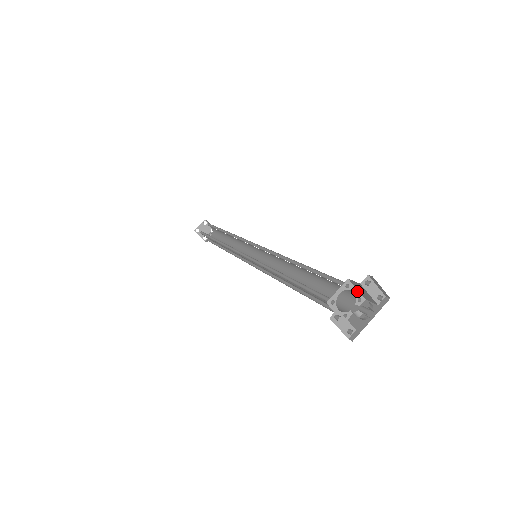
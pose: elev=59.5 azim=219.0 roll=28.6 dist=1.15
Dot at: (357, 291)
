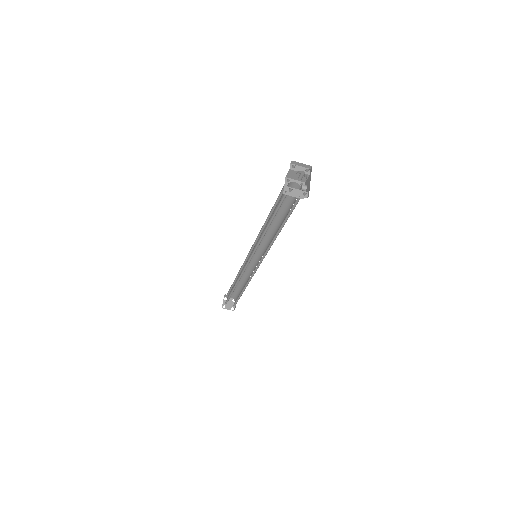
Dot at: (296, 181)
